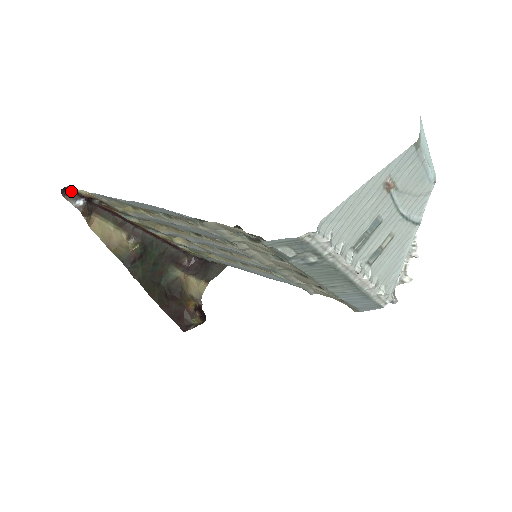
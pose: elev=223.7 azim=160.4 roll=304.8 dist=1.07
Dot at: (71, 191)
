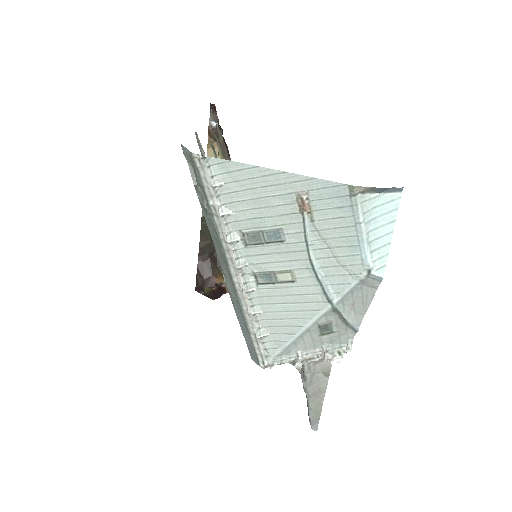
Dot at: occluded
